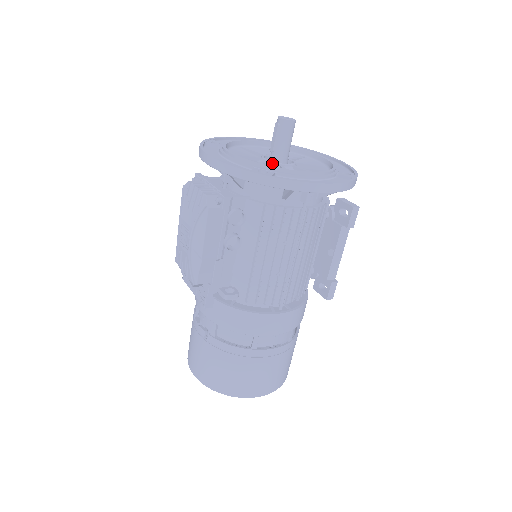
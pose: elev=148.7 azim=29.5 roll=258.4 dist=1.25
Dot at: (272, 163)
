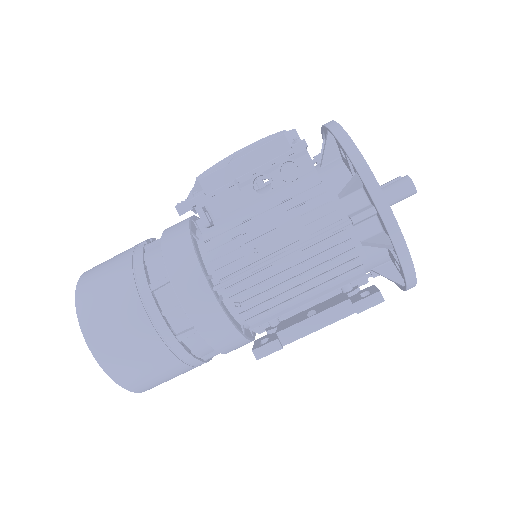
Dot at: occluded
